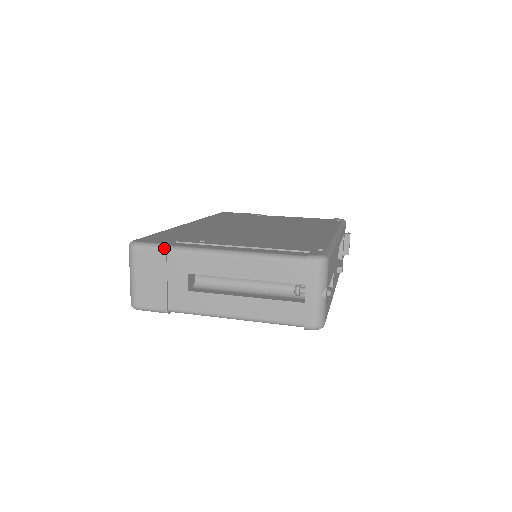
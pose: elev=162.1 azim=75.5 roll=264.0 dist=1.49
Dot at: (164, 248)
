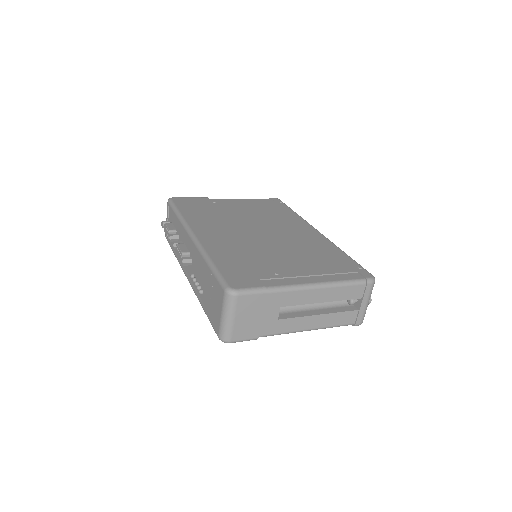
Dot at: (265, 291)
